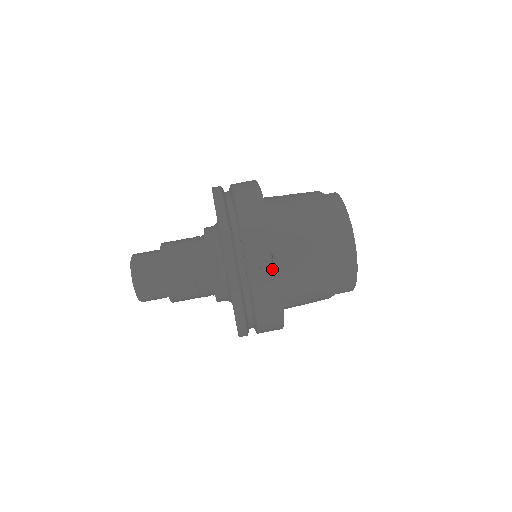
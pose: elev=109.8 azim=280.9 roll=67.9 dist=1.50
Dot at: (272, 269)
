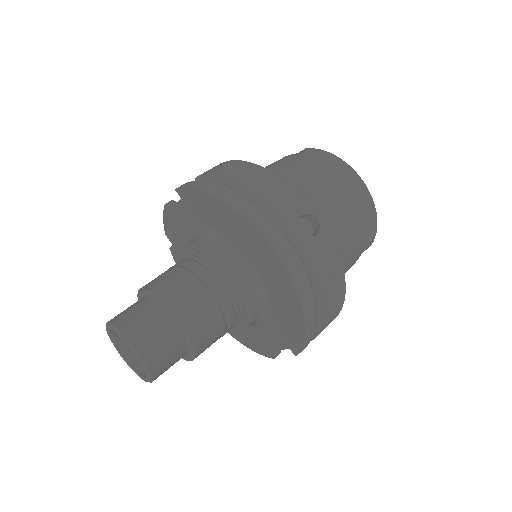
Dot at: (322, 233)
